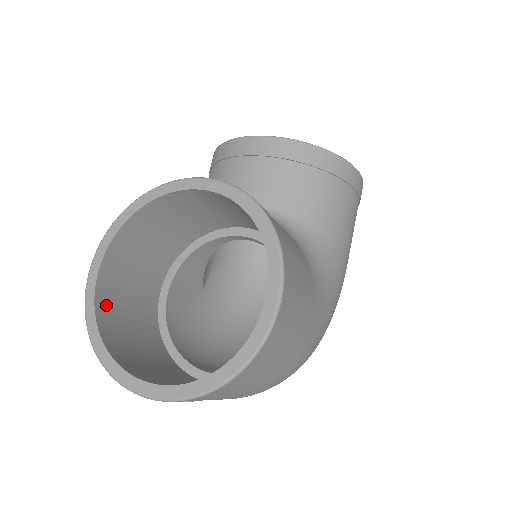
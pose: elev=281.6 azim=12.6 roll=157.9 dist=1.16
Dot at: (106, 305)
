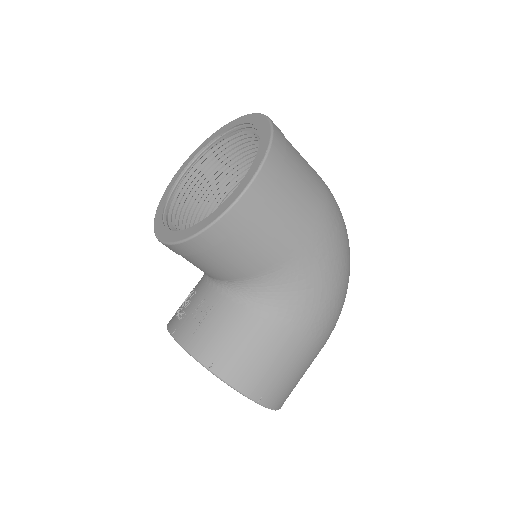
Dot at: occluded
